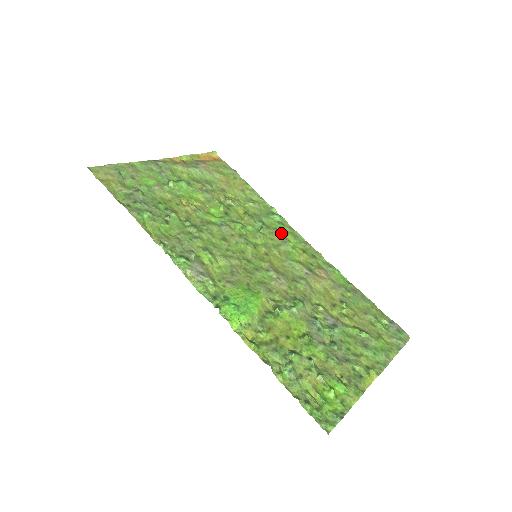
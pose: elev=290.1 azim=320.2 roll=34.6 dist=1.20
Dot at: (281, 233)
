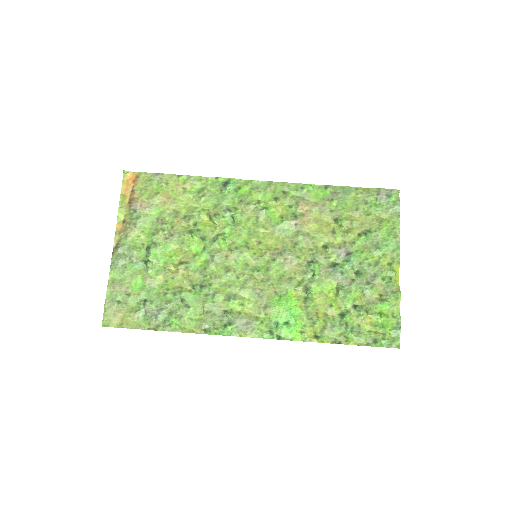
Dot at: (247, 202)
